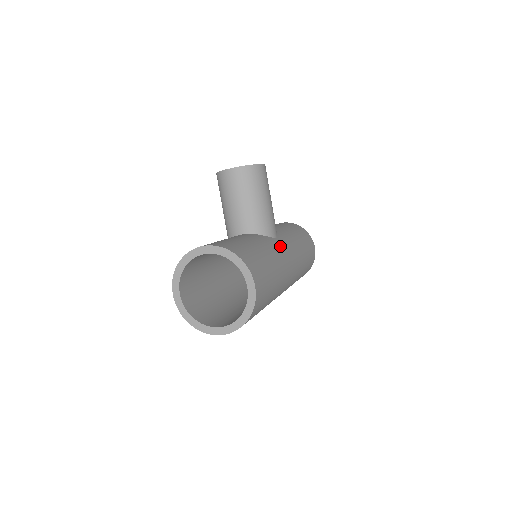
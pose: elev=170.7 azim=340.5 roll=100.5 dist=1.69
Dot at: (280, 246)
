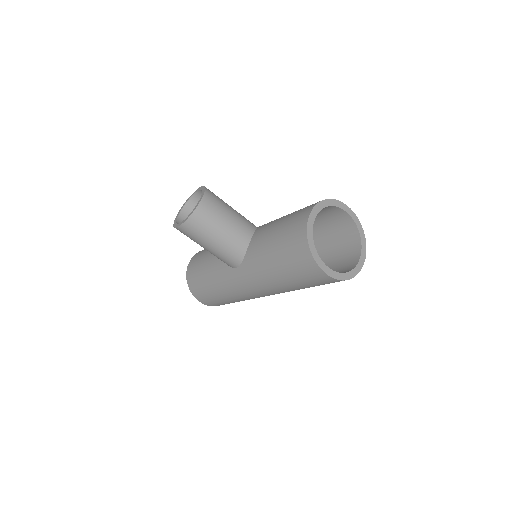
Dot at: occluded
